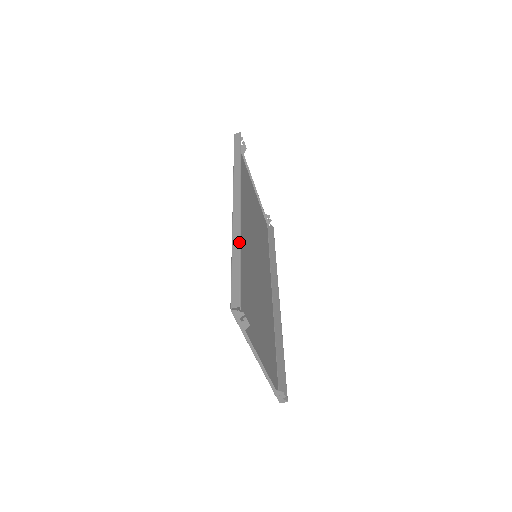
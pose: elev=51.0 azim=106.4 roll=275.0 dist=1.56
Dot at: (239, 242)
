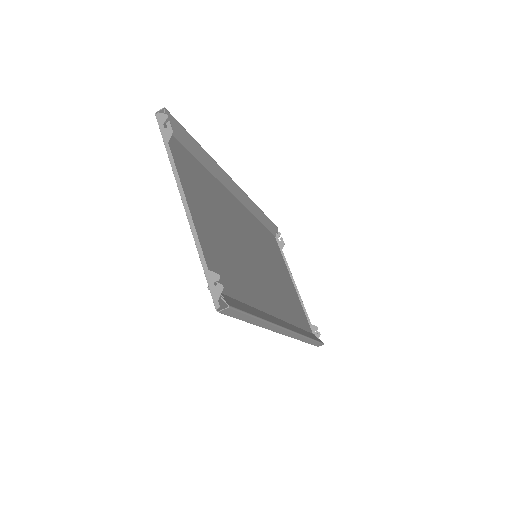
Dot at: (208, 155)
